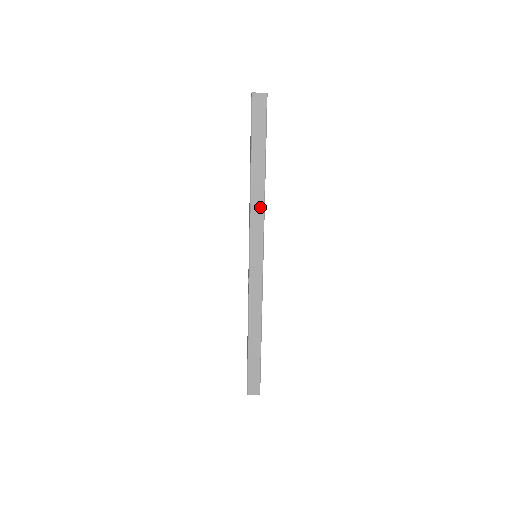
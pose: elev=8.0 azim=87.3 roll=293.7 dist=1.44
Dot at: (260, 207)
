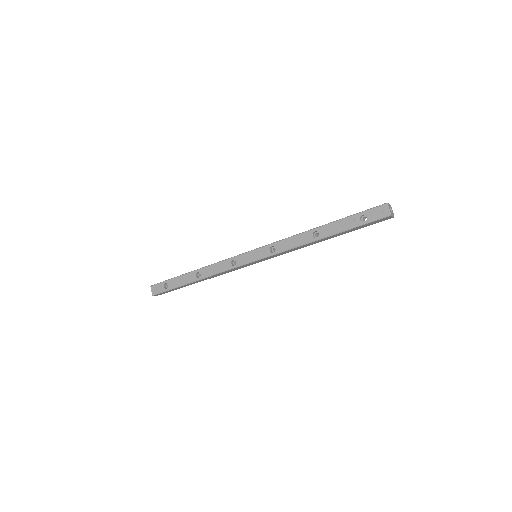
Dot at: (298, 248)
